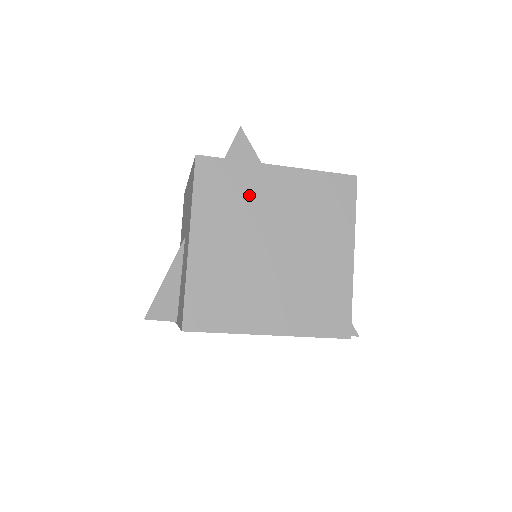
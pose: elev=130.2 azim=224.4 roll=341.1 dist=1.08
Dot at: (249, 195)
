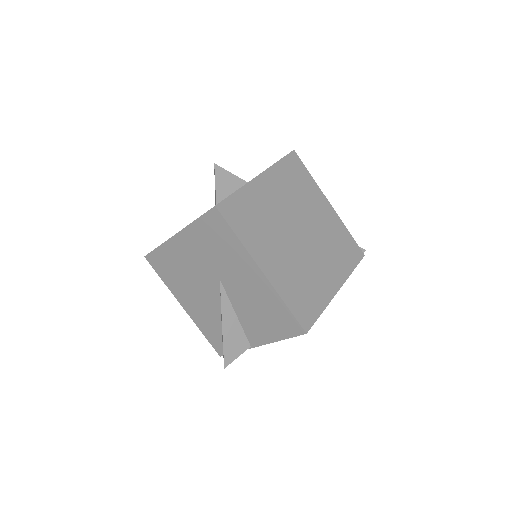
Dot at: (262, 209)
